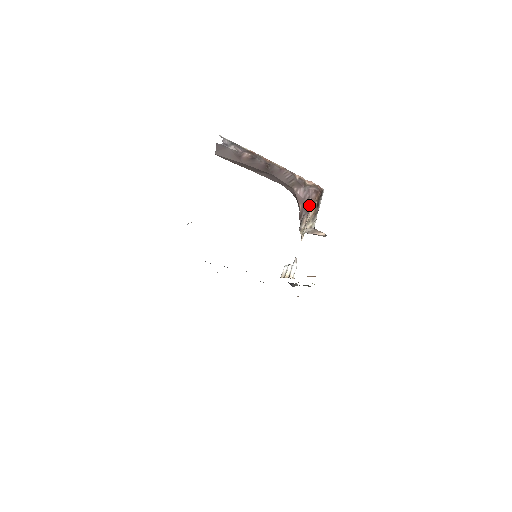
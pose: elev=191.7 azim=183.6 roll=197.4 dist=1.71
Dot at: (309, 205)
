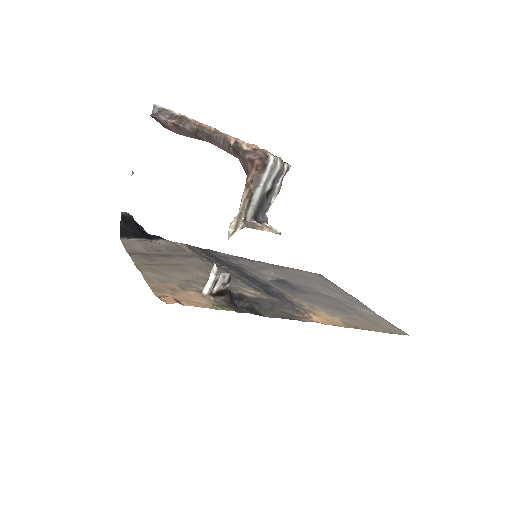
Dot at: occluded
